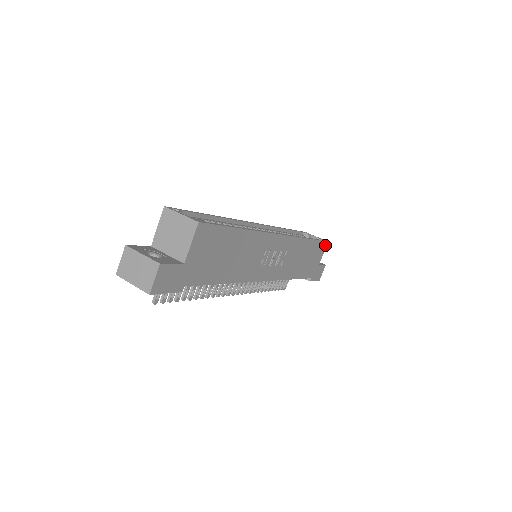
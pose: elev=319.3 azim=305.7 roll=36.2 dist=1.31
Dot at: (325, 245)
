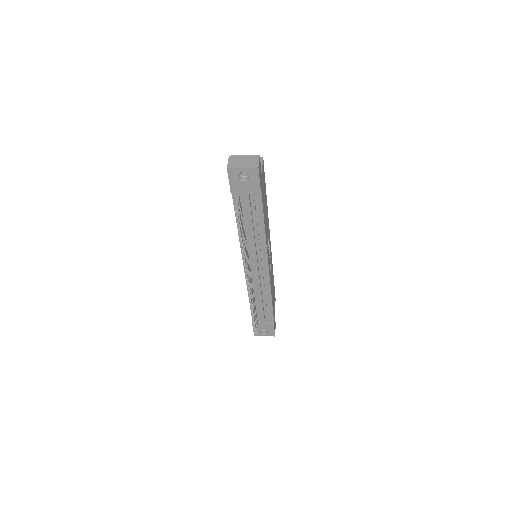
Dot at: (275, 300)
